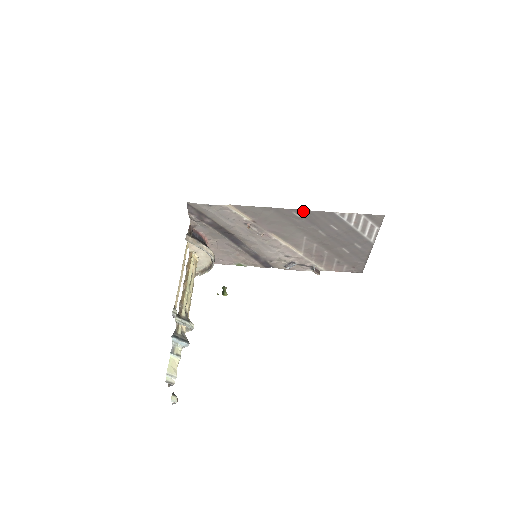
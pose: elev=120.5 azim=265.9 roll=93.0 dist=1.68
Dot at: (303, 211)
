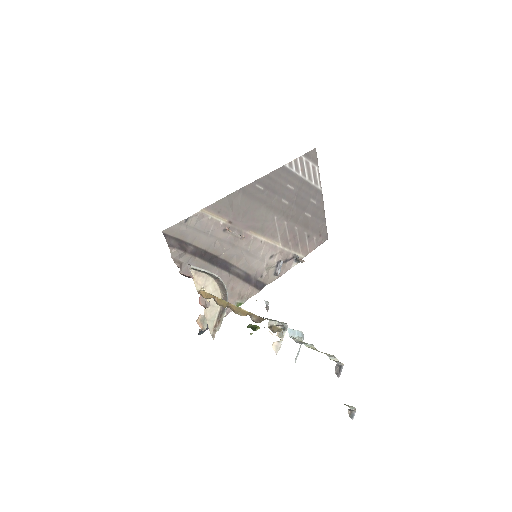
Dot at: (263, 179)
